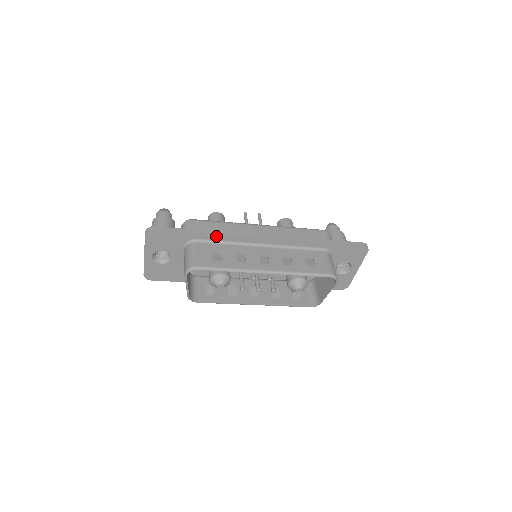
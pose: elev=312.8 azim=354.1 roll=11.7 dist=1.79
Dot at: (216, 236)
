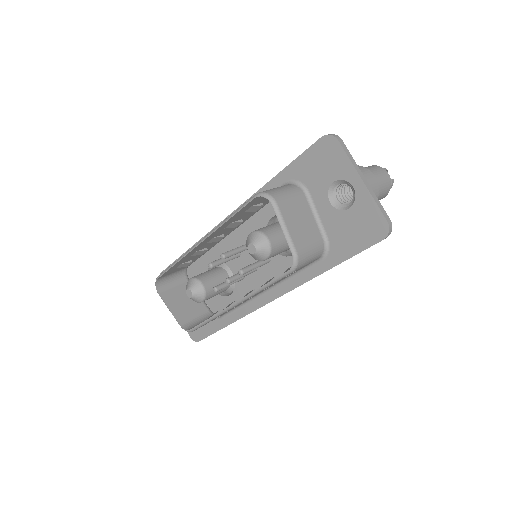
Dot at: occluded
